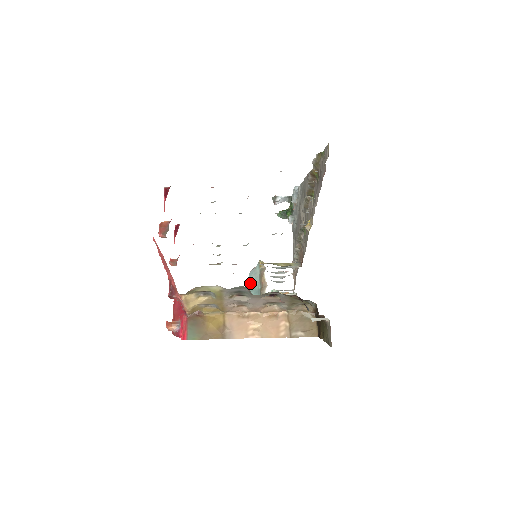
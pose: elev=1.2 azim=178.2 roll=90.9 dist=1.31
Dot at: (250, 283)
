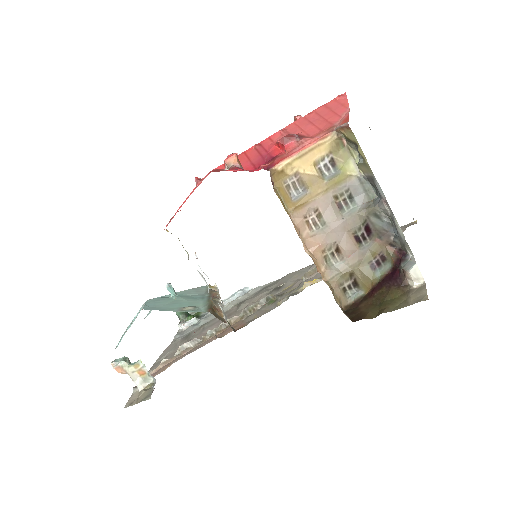
Dot at: (182, 292)
